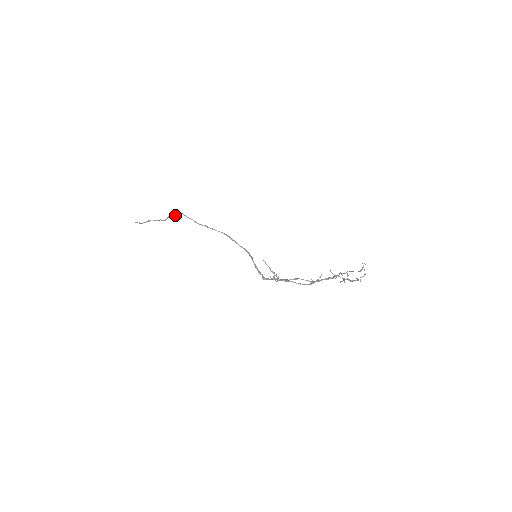
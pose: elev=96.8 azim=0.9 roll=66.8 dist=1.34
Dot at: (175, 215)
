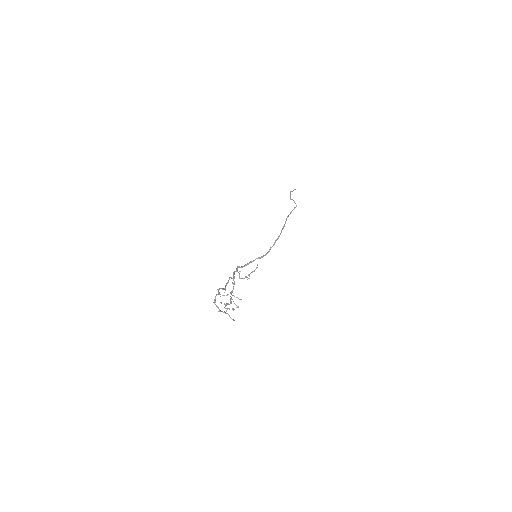
Dot at: (295, 203)
